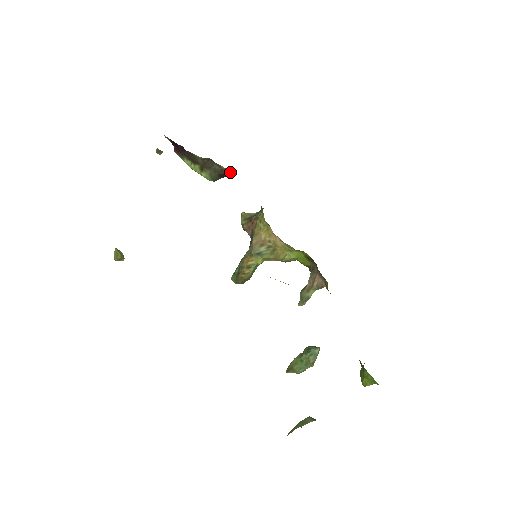
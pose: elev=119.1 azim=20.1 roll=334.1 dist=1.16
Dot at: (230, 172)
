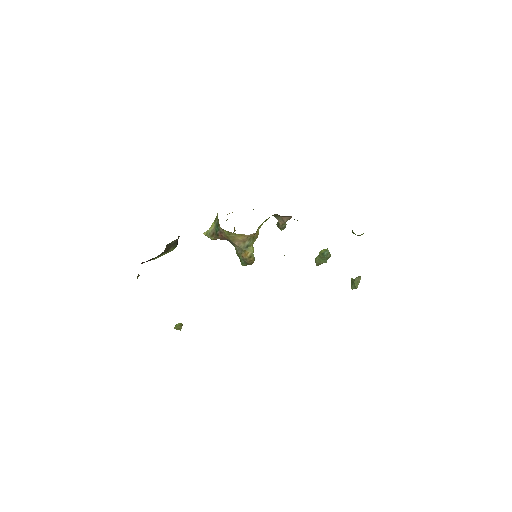
Dot at: occluded
